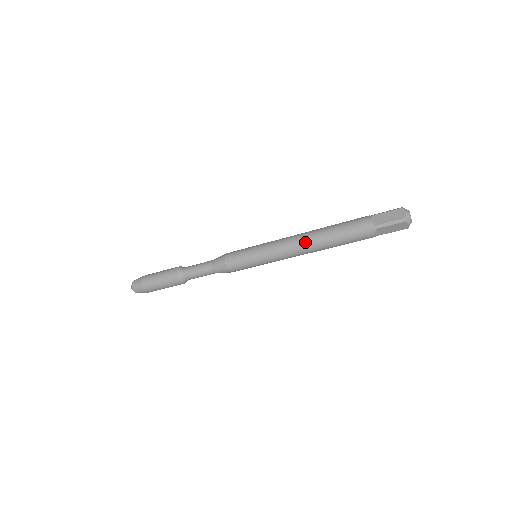
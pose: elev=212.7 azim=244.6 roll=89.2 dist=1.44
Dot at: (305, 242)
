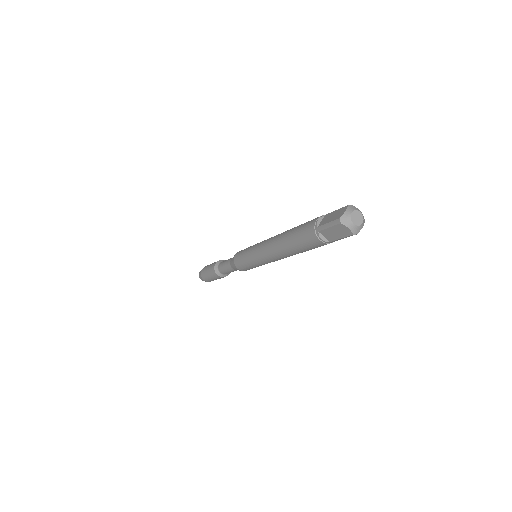
Dot at: occluded
